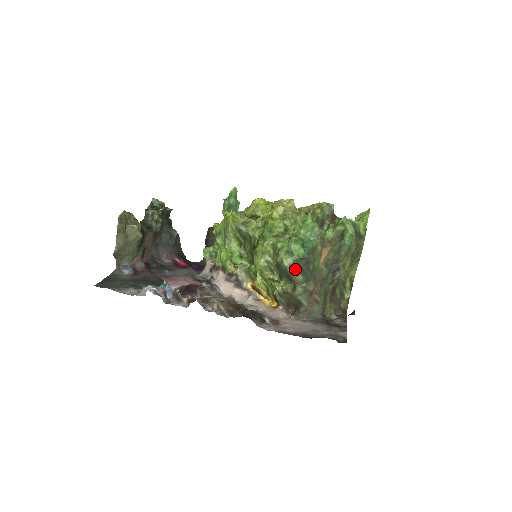
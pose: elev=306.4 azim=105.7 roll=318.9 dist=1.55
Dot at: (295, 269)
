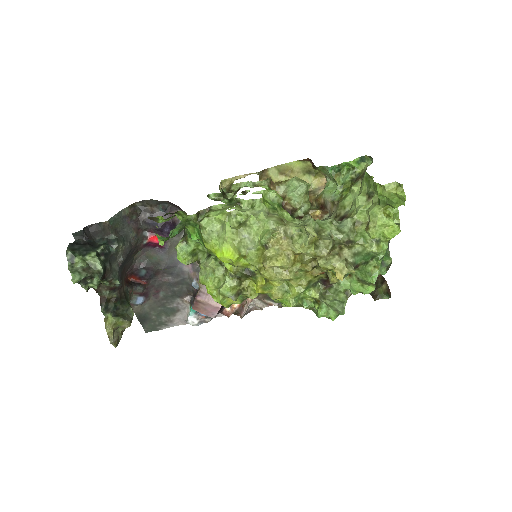
Dot at: occluded
